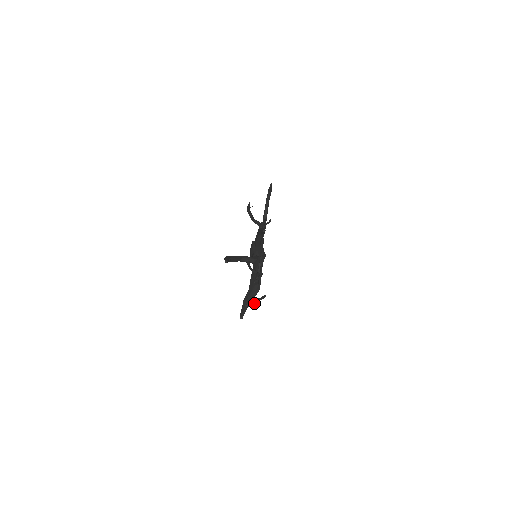
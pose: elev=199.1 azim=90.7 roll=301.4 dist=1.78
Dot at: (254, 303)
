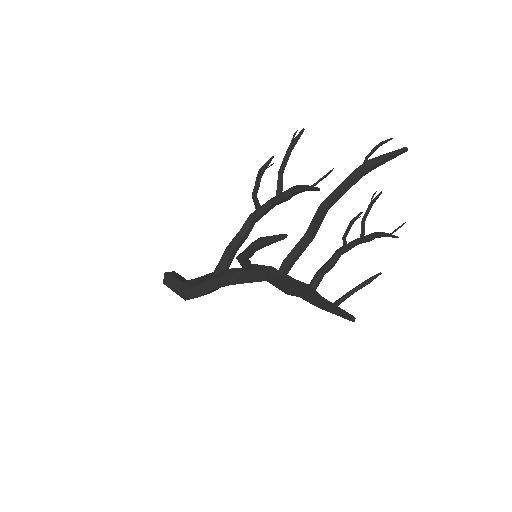
Dot at: (346, 298)
